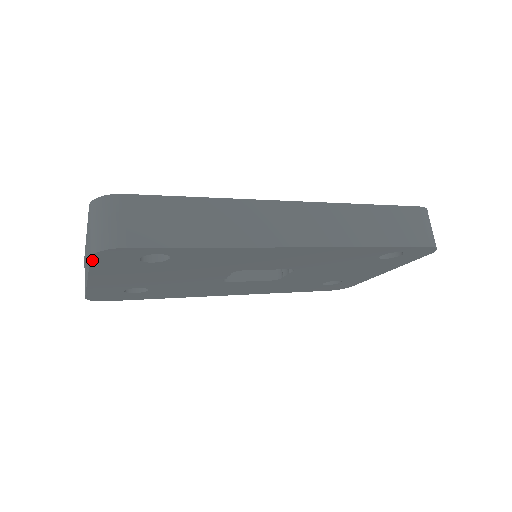
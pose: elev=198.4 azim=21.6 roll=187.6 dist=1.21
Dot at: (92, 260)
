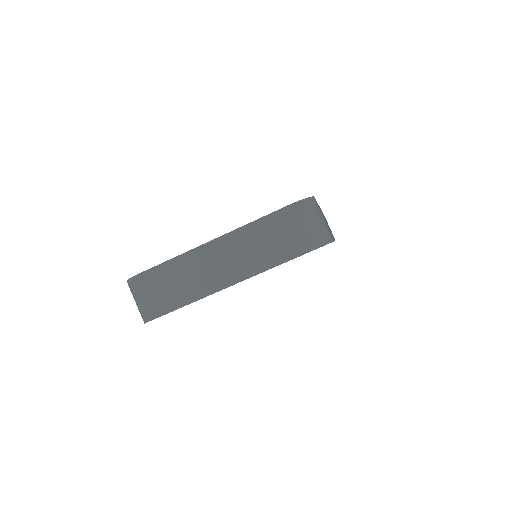
Dot at: (299, 256)
